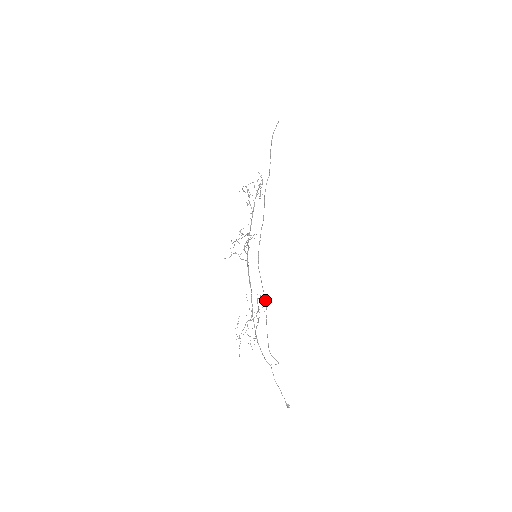
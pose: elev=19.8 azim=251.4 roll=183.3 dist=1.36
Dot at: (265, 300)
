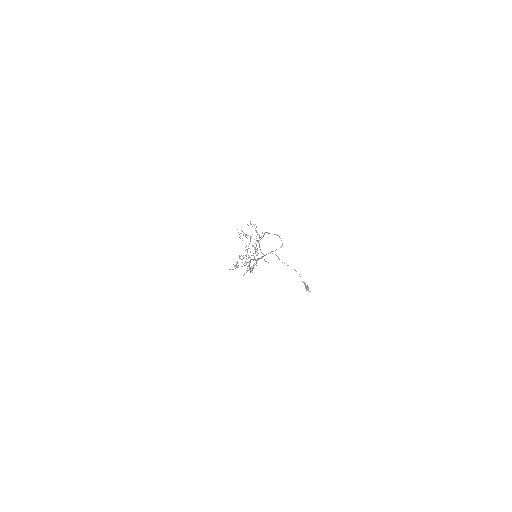
Dot at: (263, 236)
